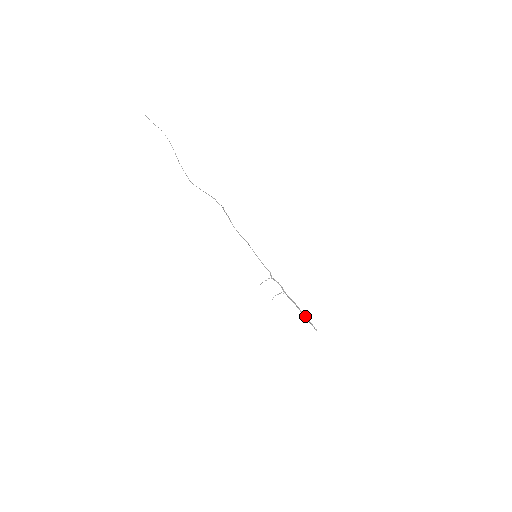
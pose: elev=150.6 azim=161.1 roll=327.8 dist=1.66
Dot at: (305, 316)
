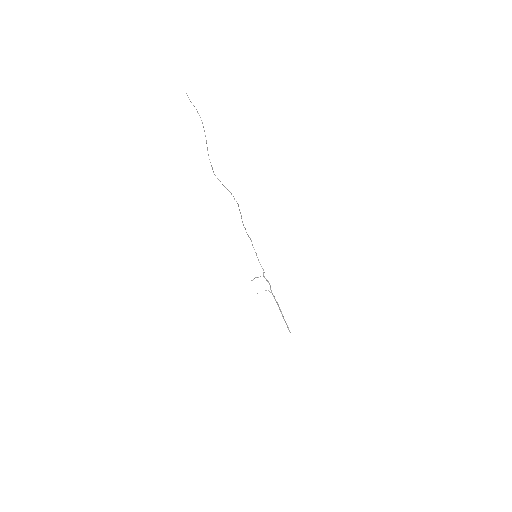
Dot at: occluded
